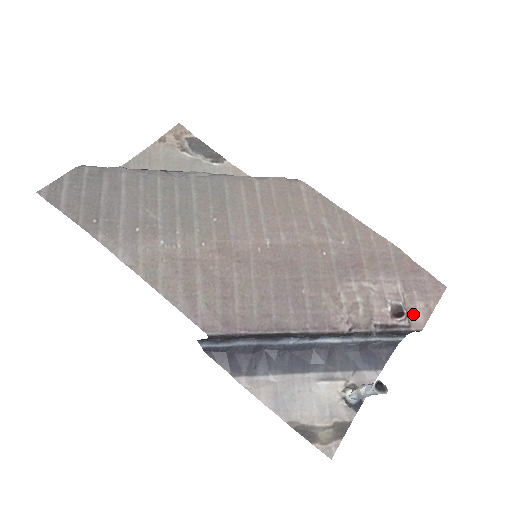
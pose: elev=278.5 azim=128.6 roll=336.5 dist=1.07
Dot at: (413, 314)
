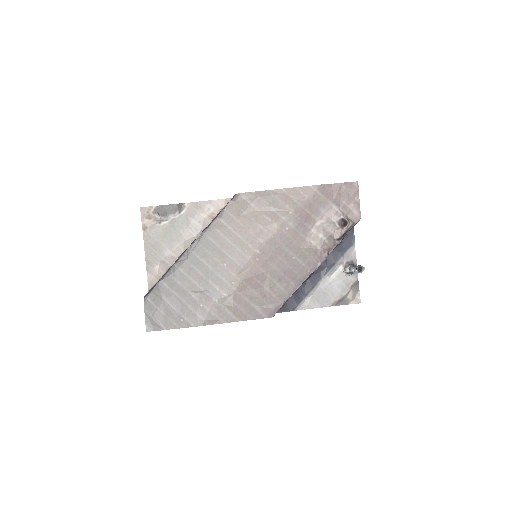
Dot at: (351, 215)
